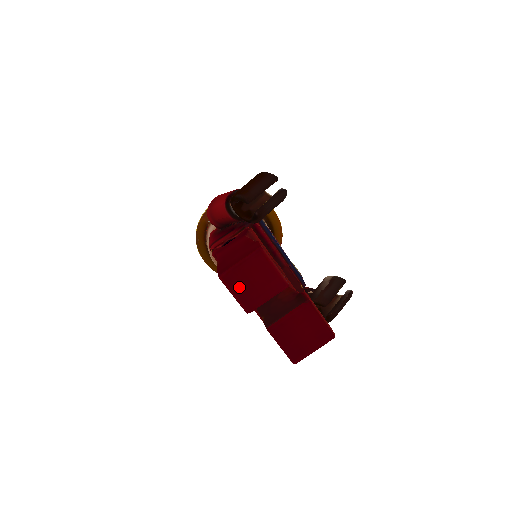
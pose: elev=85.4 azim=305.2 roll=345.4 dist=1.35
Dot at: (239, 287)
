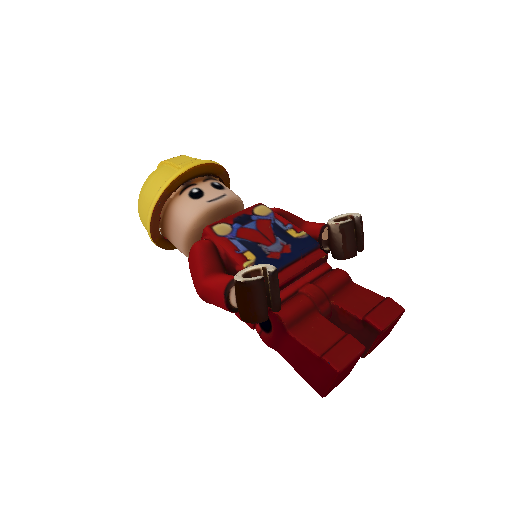
Dot at: (338, 384)
